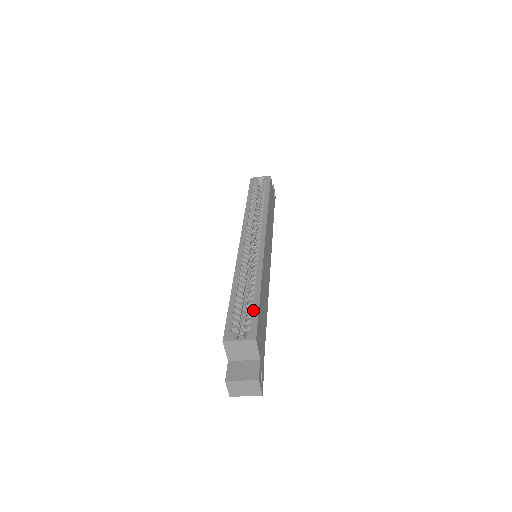
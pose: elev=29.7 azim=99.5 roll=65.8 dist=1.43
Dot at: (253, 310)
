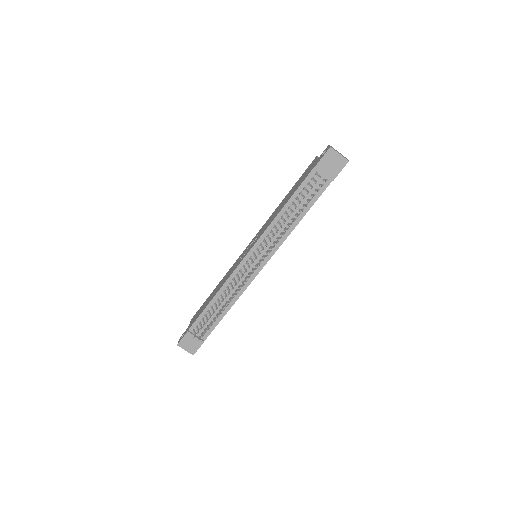
Dot at: occluded
